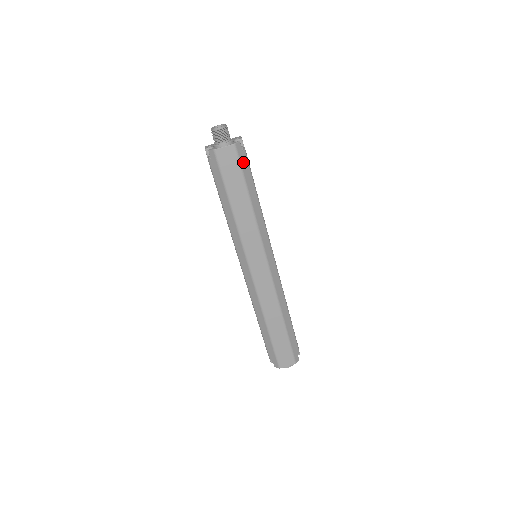
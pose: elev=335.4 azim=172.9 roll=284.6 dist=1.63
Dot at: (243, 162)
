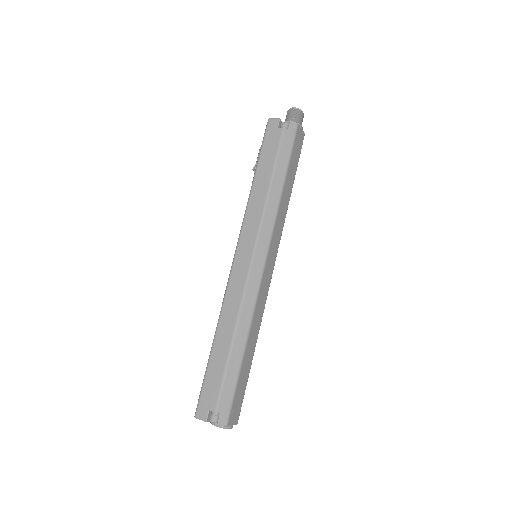
Dot at: occluded
